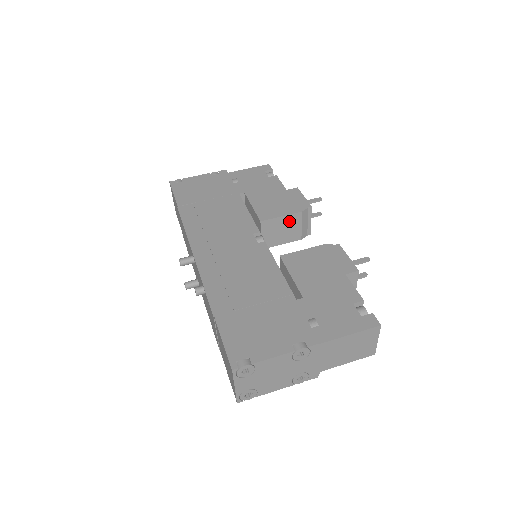
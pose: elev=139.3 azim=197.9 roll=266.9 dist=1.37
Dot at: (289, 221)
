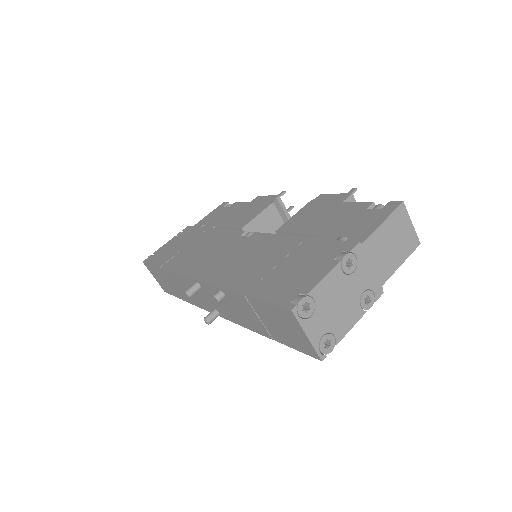
Dot at: (267, 217)
